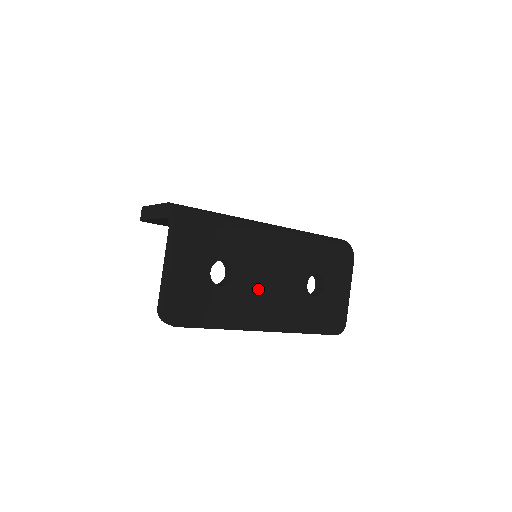
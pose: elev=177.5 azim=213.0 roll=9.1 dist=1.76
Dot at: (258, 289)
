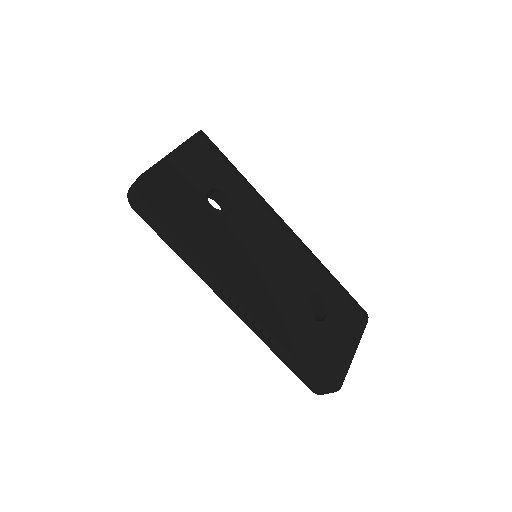
Dot at: (250, 251)
